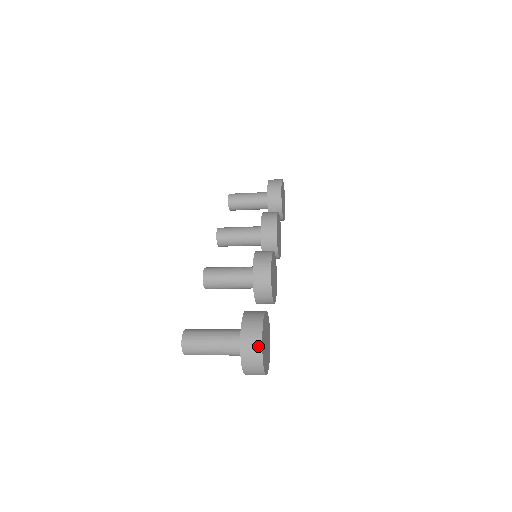
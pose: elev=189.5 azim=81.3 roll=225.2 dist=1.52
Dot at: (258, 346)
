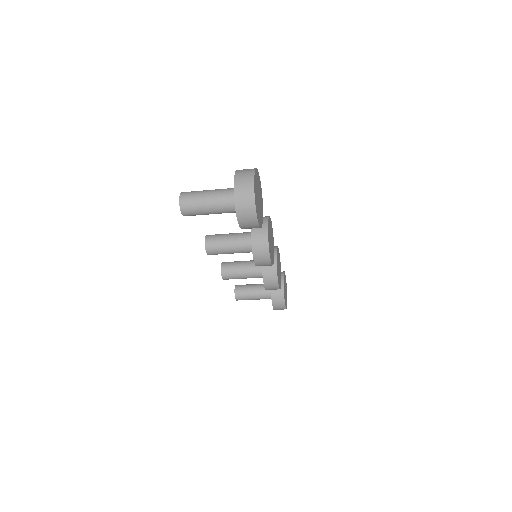
Dot at: (252, 170)
